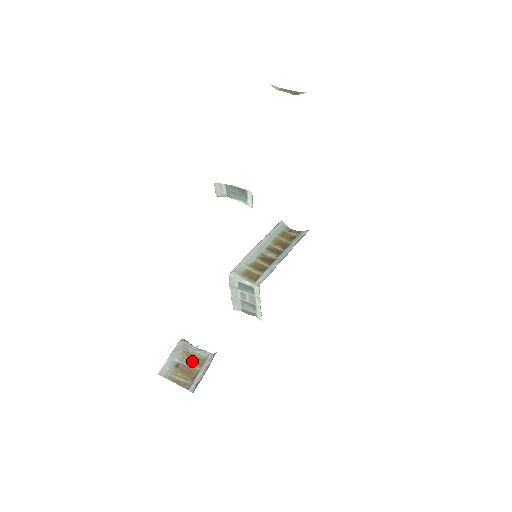
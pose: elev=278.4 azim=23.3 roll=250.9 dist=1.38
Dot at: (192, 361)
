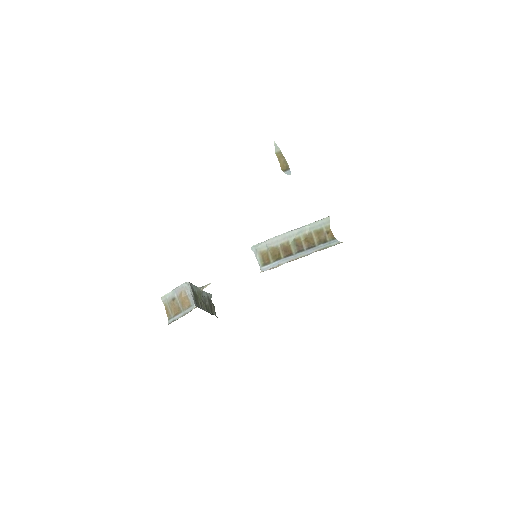
Dot at: (182, 302)
